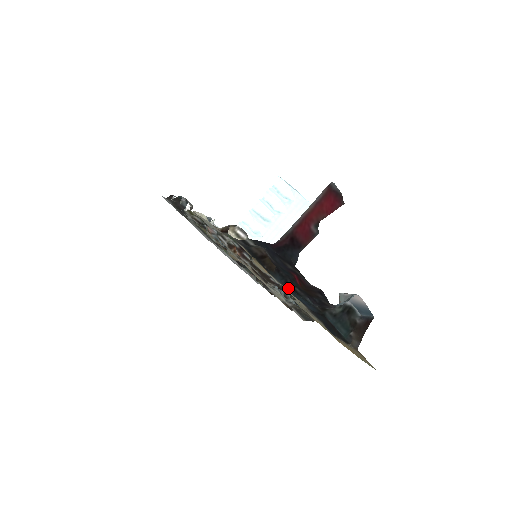
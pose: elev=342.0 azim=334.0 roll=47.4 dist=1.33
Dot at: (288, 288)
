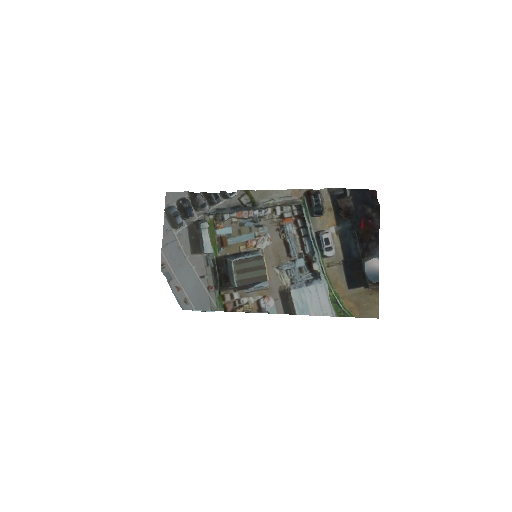
Dot at: (349, 232)
